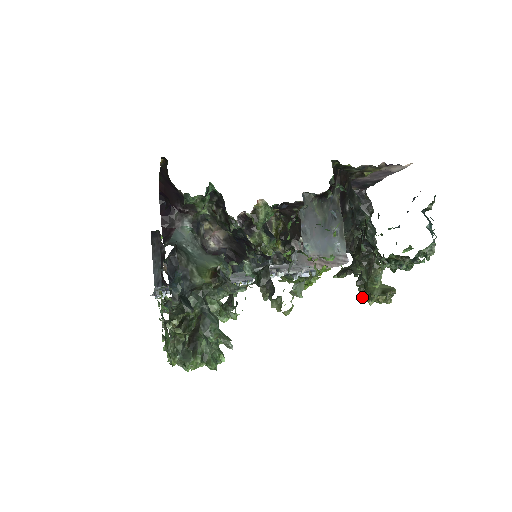
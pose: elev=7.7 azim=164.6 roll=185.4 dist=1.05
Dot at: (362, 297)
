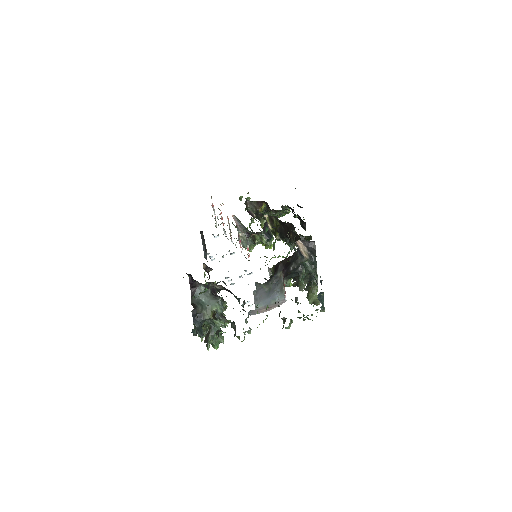
Dot at: occluded
